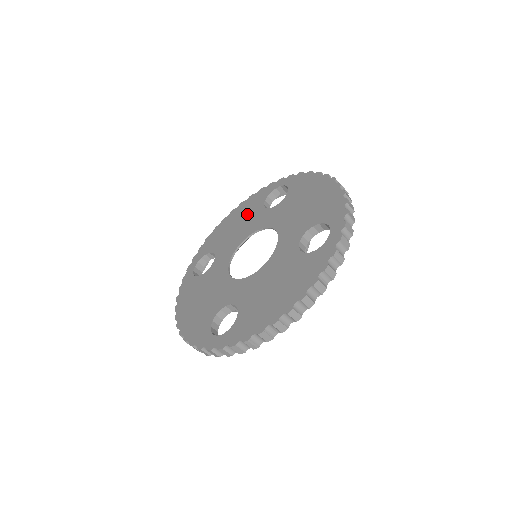
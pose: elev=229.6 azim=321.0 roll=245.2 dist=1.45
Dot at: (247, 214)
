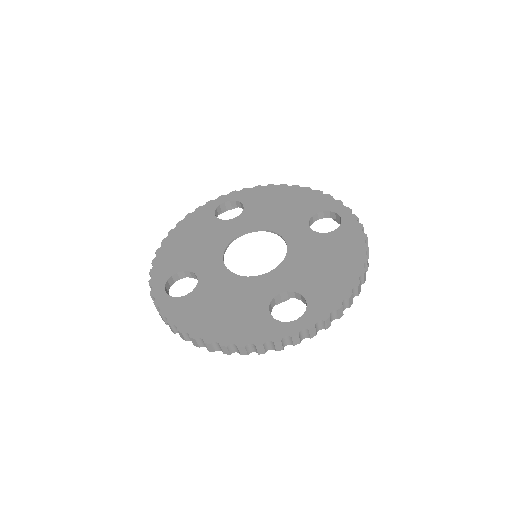
Dot at: (296, 207)
